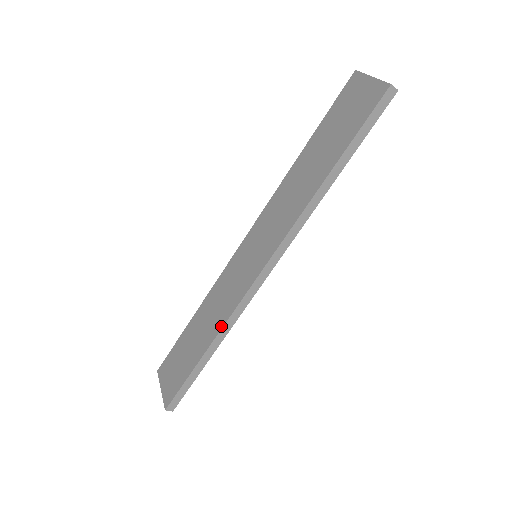
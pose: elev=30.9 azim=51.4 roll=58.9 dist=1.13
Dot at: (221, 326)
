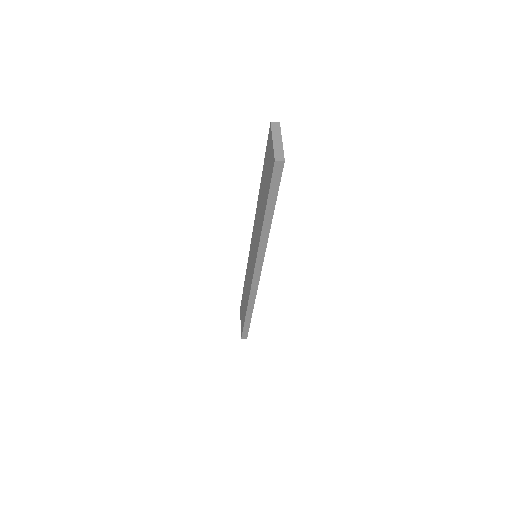
Dot at: (248, 301)
